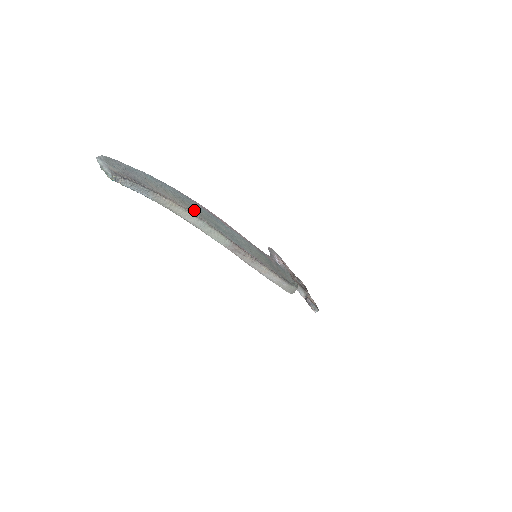
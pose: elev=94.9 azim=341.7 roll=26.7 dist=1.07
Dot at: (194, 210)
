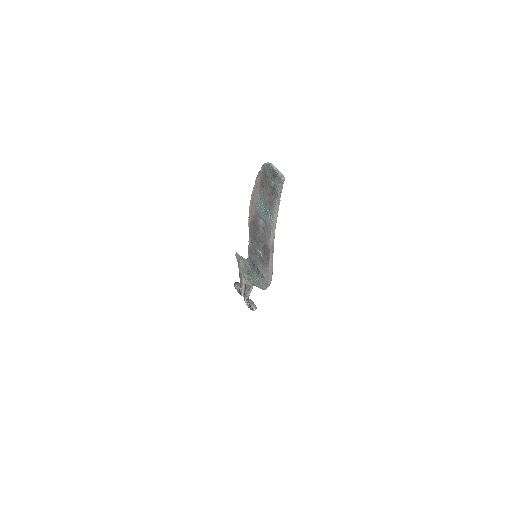
Dot at: occluded
